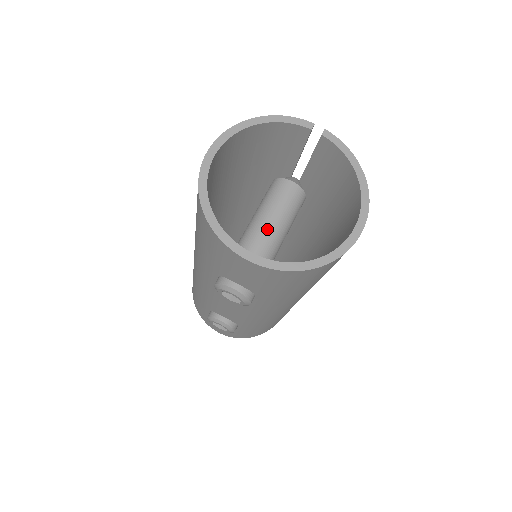
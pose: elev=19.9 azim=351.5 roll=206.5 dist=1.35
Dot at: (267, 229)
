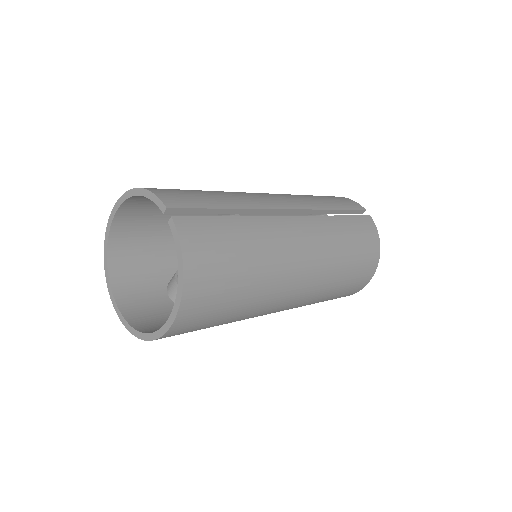
Dot at: occluded
